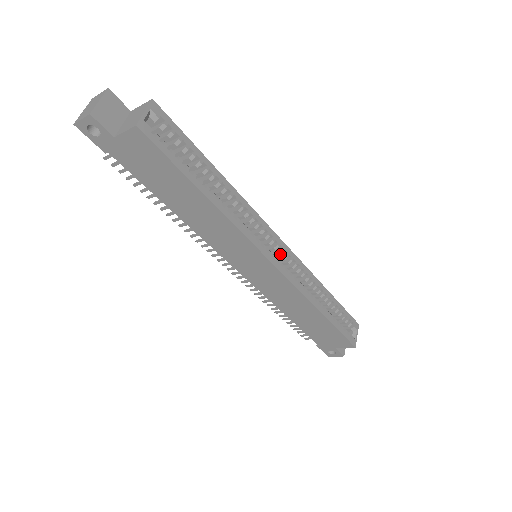
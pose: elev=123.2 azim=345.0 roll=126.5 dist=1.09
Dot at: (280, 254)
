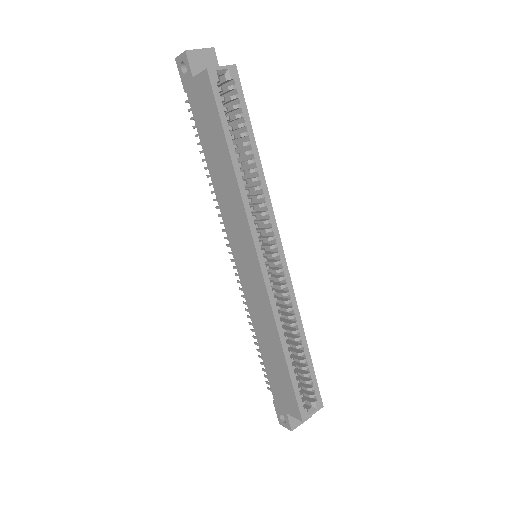
Dot at: (275, 264)
